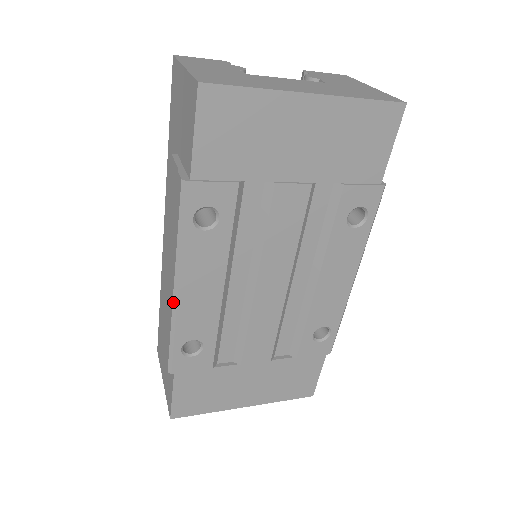
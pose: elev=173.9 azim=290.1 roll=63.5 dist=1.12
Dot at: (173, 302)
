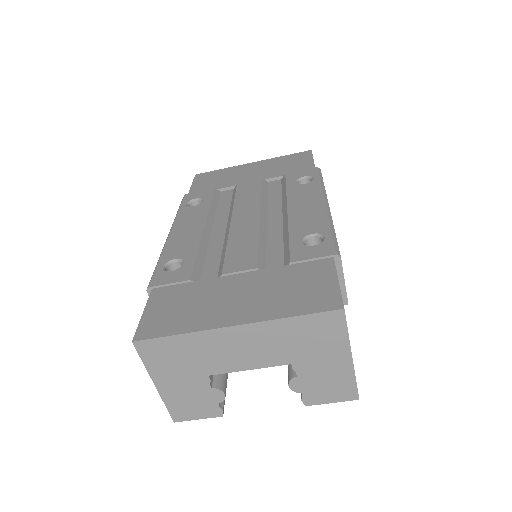
Dot at: (165, 242)
